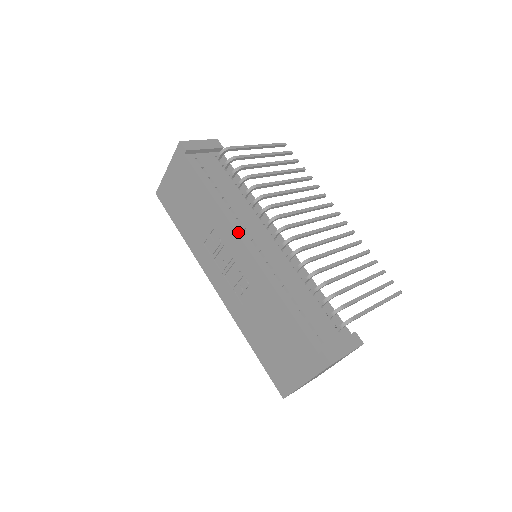
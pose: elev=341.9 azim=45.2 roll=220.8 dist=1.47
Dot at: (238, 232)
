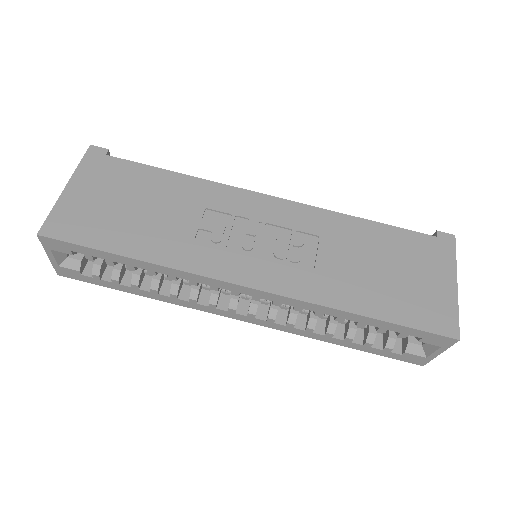
Dot at: (249, 192)
